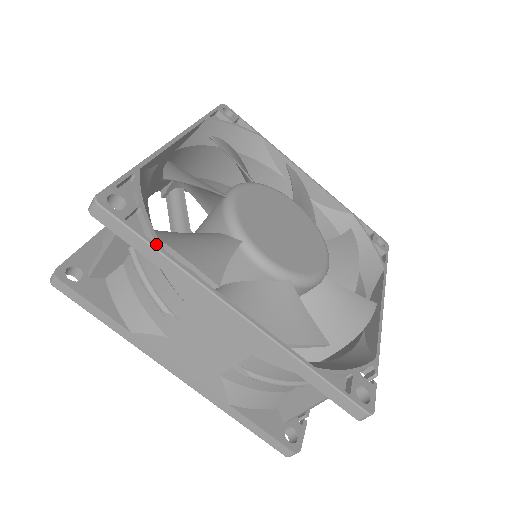
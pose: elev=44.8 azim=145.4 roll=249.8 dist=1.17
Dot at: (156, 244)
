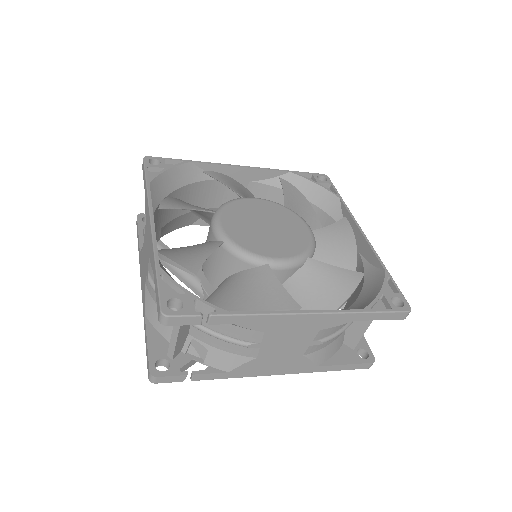
Dot at: (149, 179)
